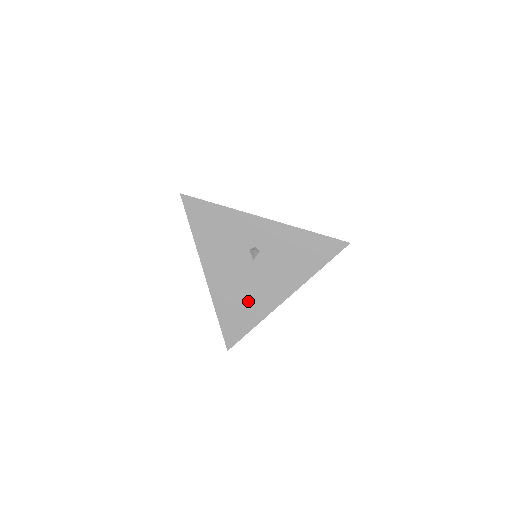
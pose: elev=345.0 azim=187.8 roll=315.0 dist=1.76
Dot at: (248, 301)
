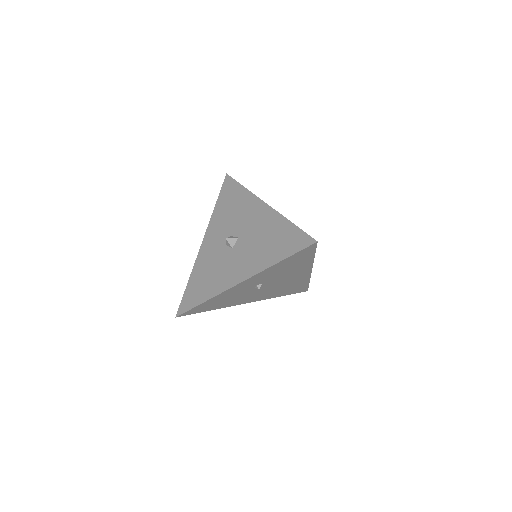
Dot at: (289, 286)
